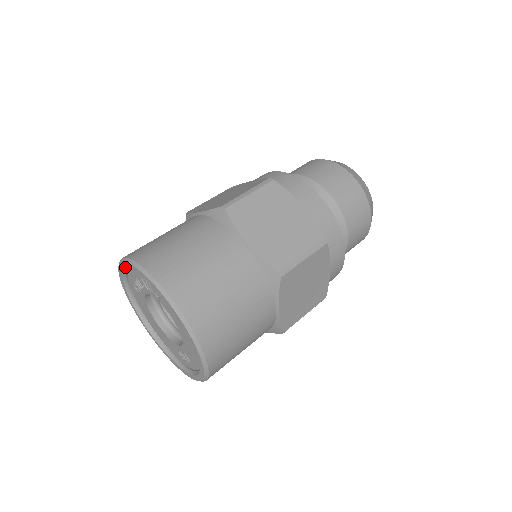
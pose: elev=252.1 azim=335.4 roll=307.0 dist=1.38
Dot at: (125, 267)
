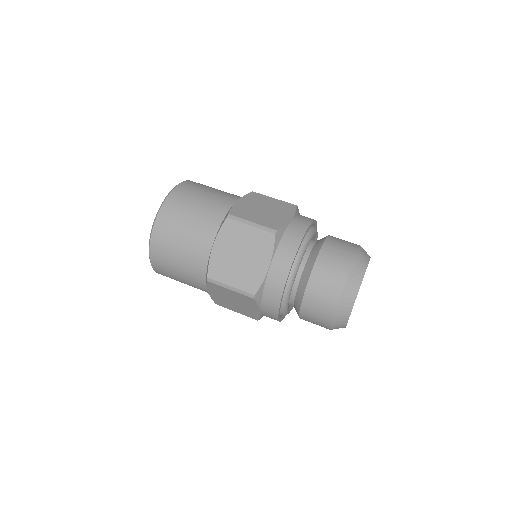
Dot at: occluded
